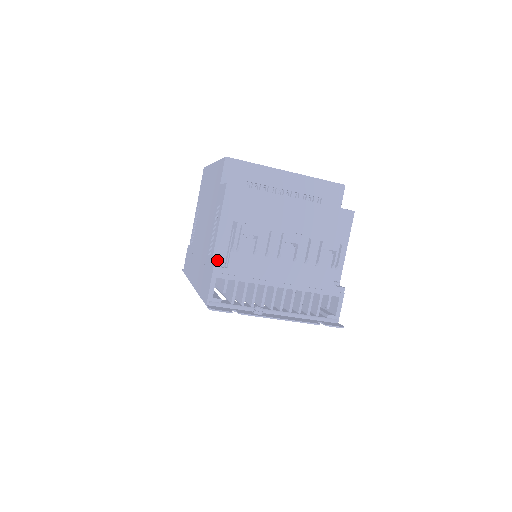
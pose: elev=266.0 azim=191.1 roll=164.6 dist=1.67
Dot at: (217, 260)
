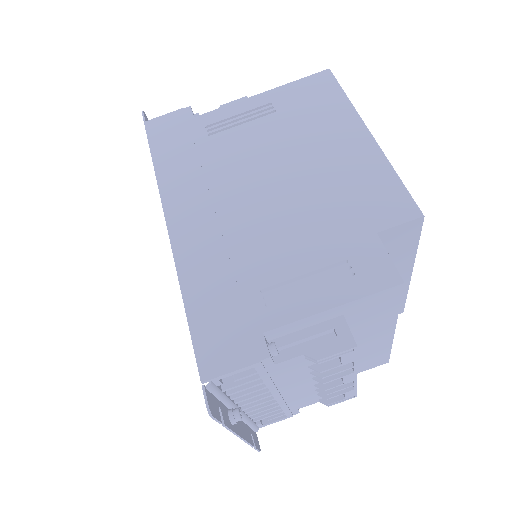
Dot at: (273, 333)
